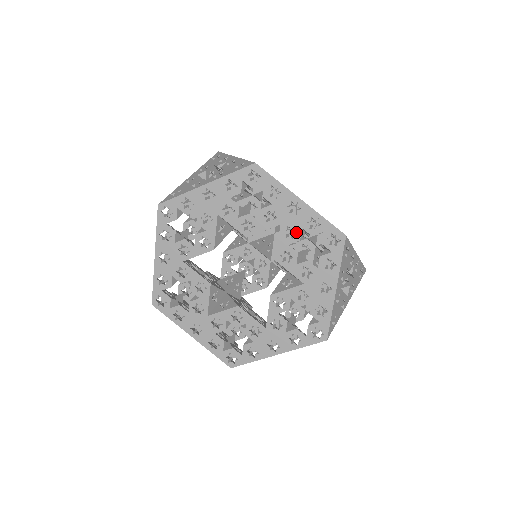
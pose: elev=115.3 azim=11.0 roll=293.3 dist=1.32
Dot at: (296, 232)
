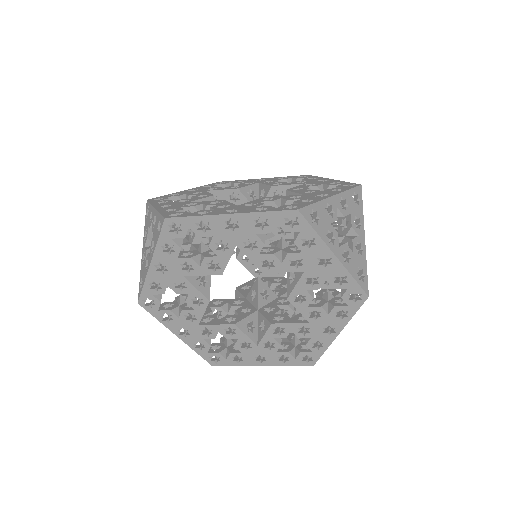
Dot at: occluded
